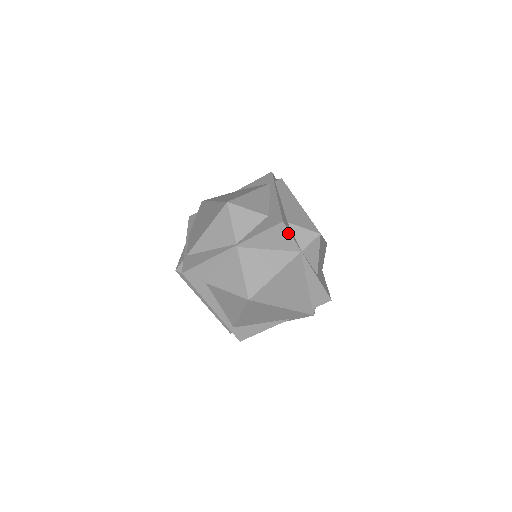
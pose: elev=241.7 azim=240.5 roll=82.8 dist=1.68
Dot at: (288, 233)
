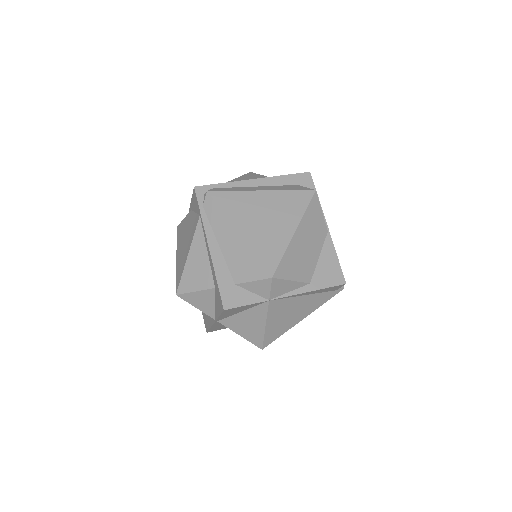
Dot at: (240, 307)
